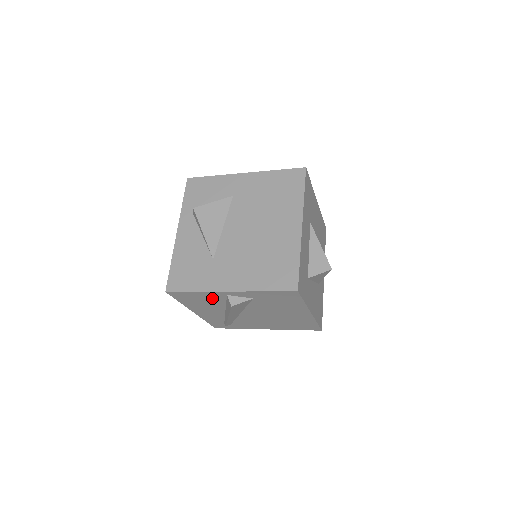
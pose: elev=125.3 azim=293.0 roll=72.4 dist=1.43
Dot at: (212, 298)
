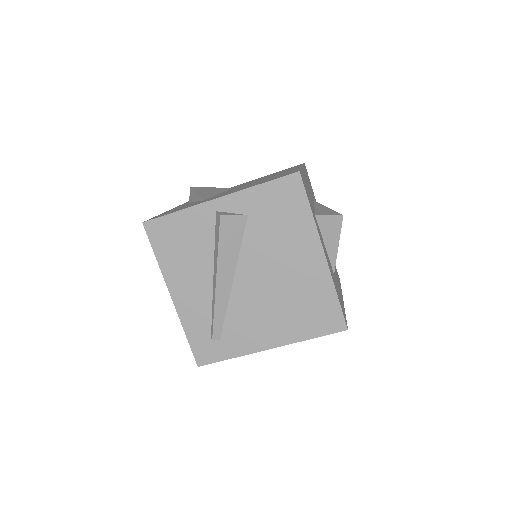
Dot at: (198, 230)
